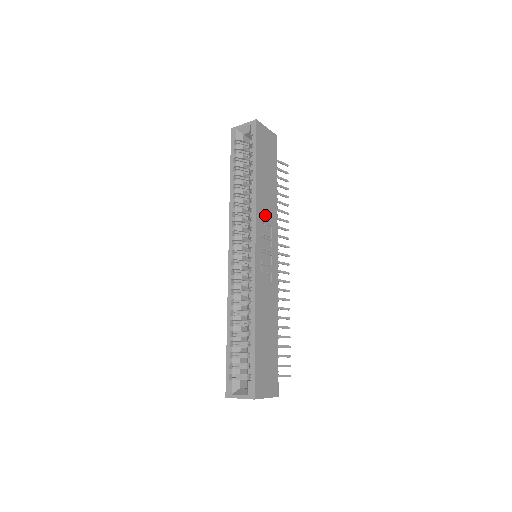
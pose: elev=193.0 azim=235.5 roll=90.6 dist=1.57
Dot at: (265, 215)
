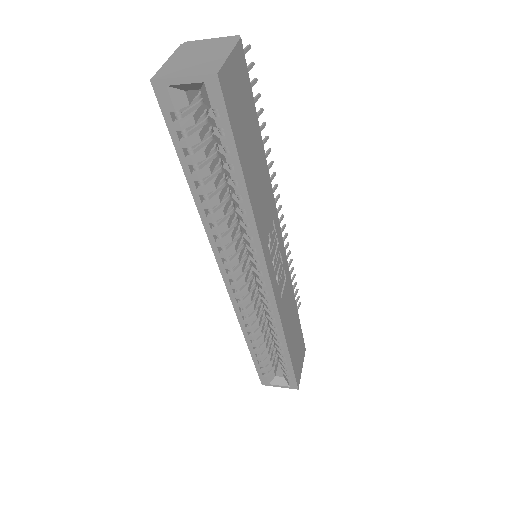
Dot at: (266, 221)
